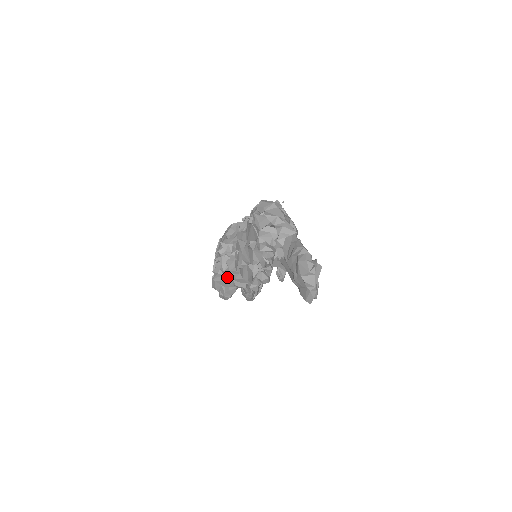
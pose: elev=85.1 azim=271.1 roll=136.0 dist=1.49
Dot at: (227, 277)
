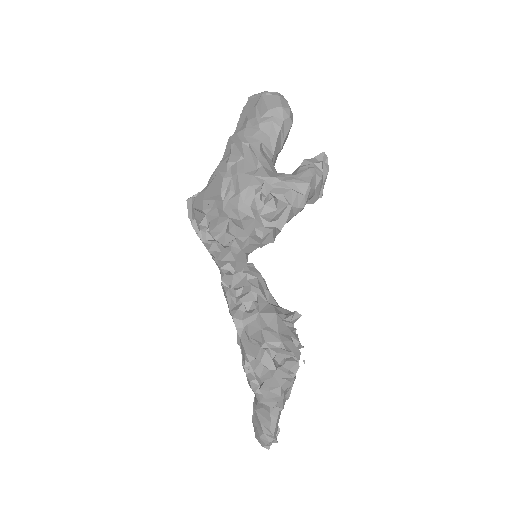
Dot at: occluded
